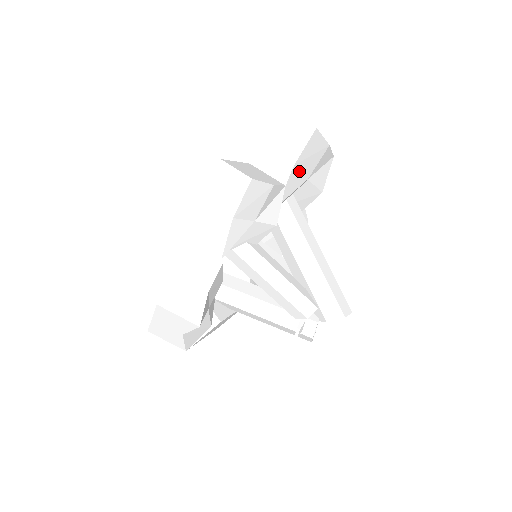
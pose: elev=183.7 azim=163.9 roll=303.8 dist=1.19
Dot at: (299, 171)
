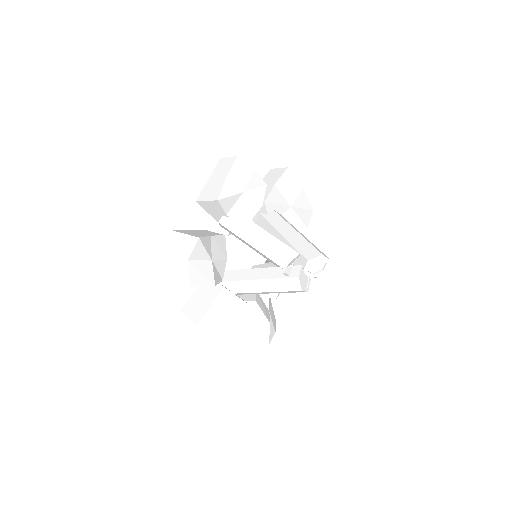
Dot at: (281, 193)
